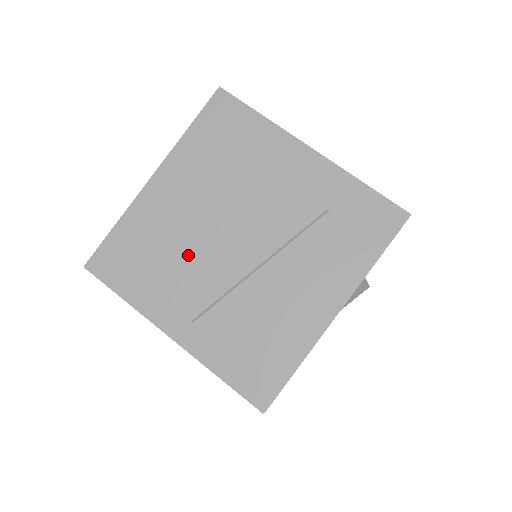
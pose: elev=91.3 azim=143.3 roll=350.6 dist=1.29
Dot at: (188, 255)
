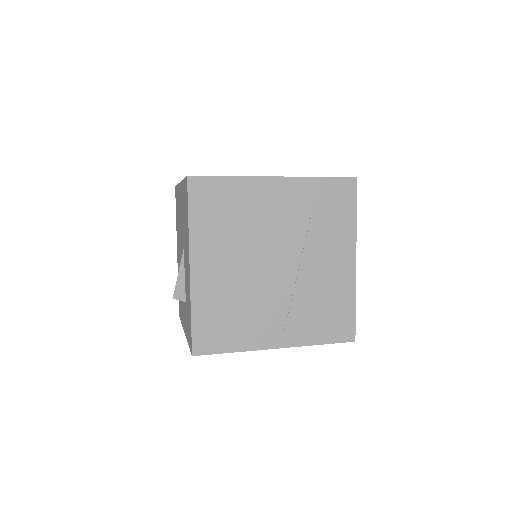
Dot at: (252, 296)
